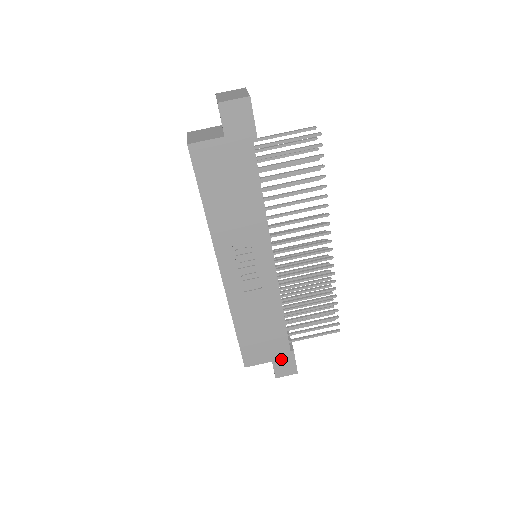
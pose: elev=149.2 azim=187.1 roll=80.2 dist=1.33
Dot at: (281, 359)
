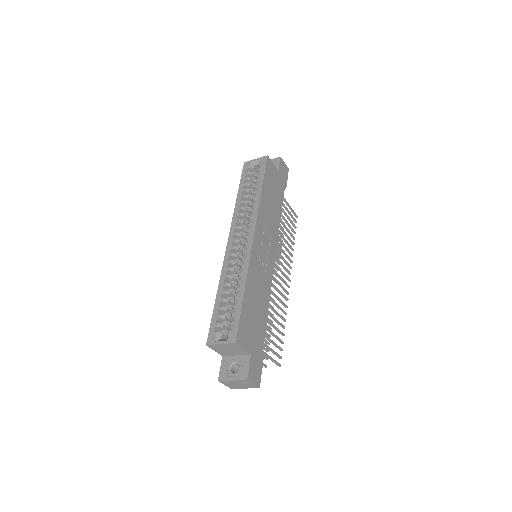
Dot at: (256, 357)
